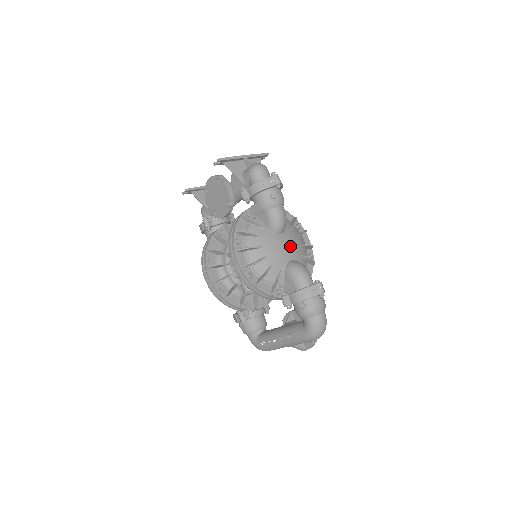
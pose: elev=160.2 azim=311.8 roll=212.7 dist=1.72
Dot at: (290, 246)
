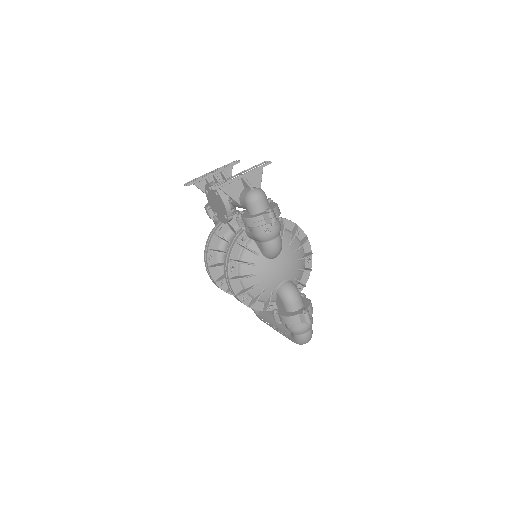
Dot at: (285, 268)
